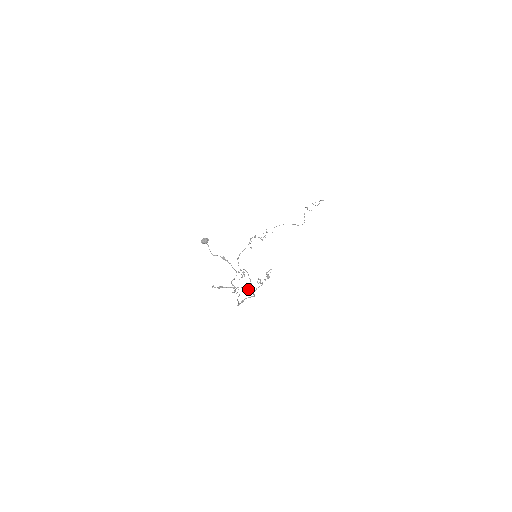
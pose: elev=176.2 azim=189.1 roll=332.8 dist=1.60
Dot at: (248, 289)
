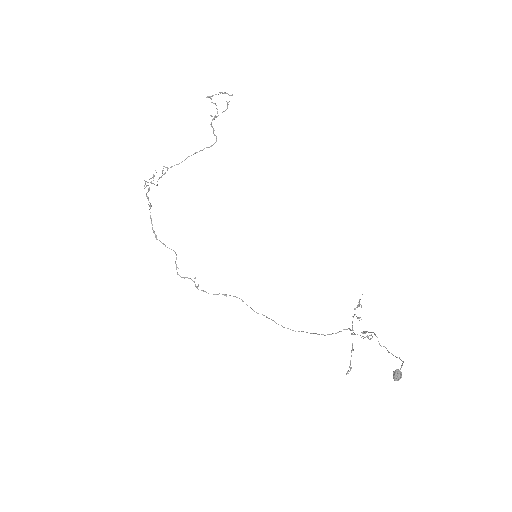
Dot at: occluded
